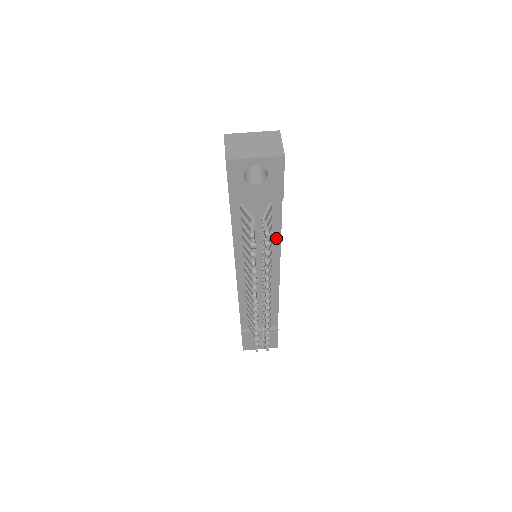
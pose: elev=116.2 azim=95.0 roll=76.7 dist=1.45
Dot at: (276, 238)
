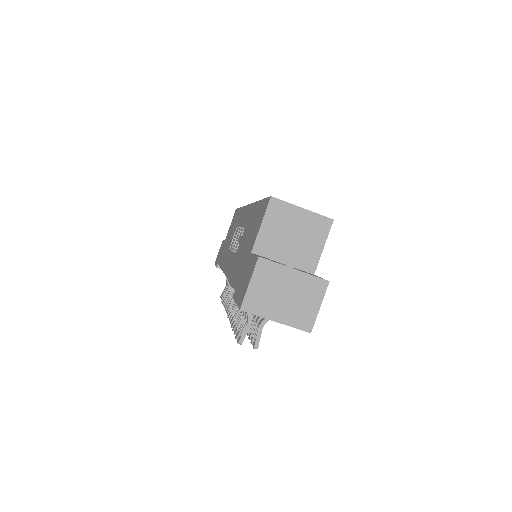
Dot at: occluded
